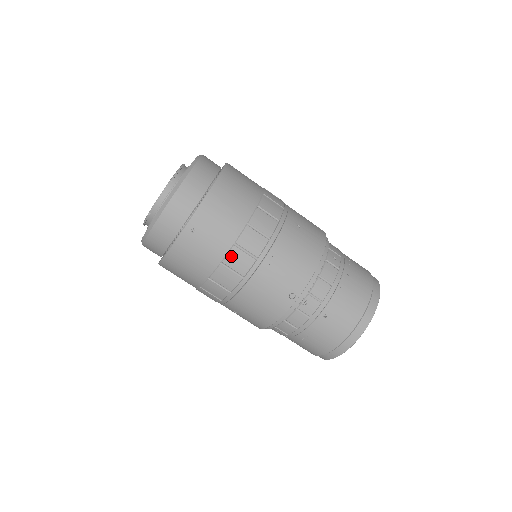
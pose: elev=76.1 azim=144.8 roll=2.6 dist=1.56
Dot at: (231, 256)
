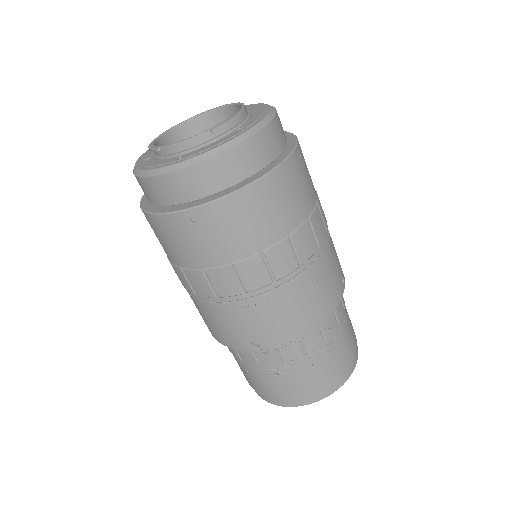
Dot at: (218, 272)
